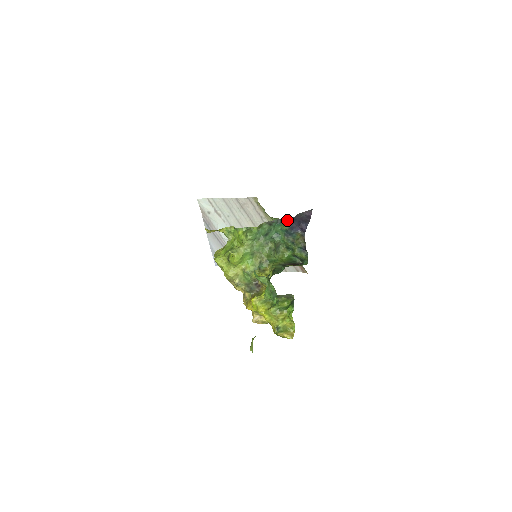
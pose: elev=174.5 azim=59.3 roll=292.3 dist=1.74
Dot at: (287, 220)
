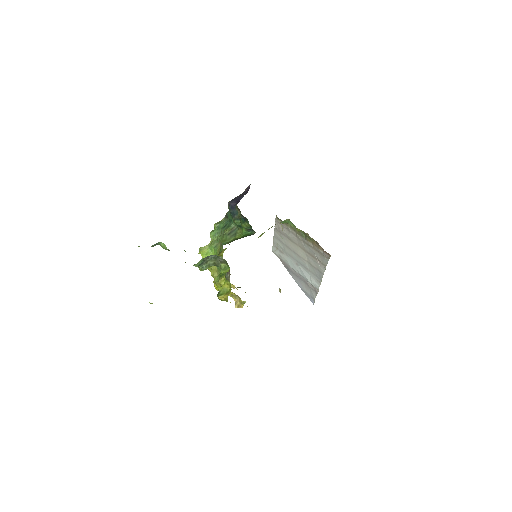
Dot at: (228, 204)
